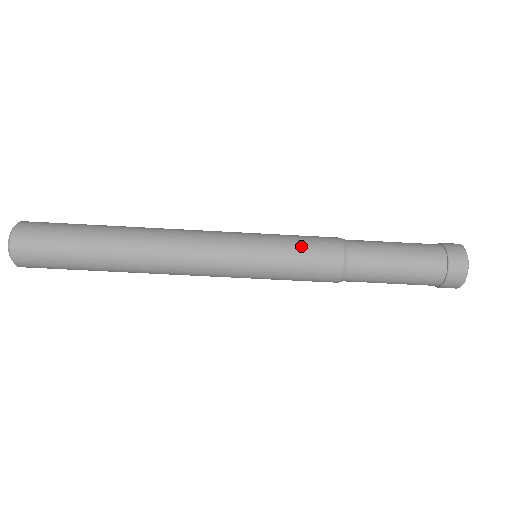
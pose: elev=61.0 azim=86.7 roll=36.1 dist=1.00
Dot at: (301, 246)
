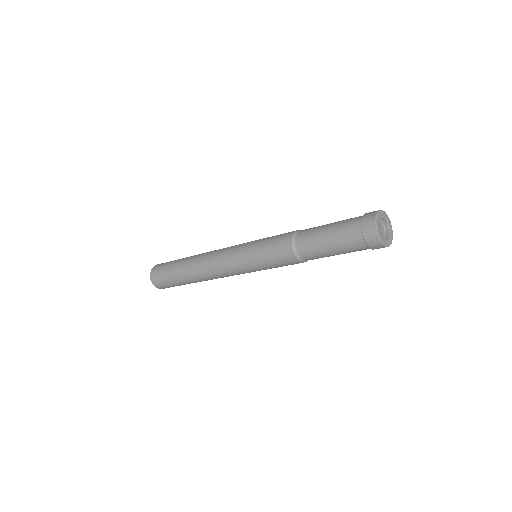
Dot at: (270, 258)
